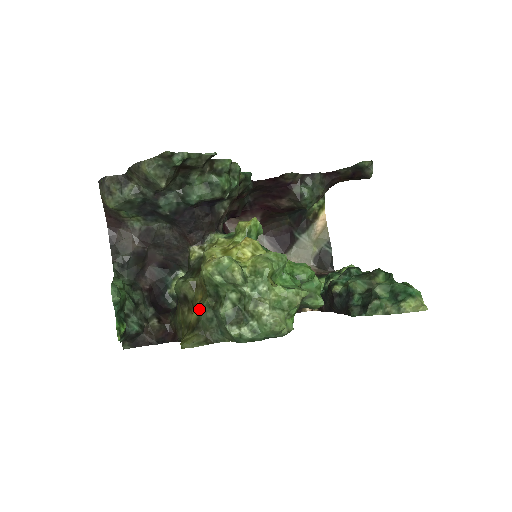
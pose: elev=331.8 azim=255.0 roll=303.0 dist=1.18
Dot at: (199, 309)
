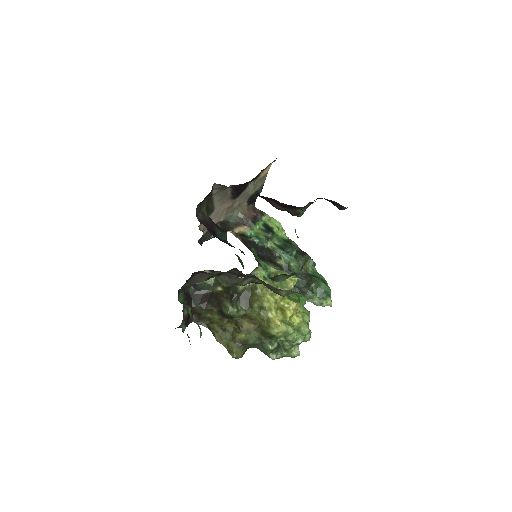
Dot at: (249, 336)
